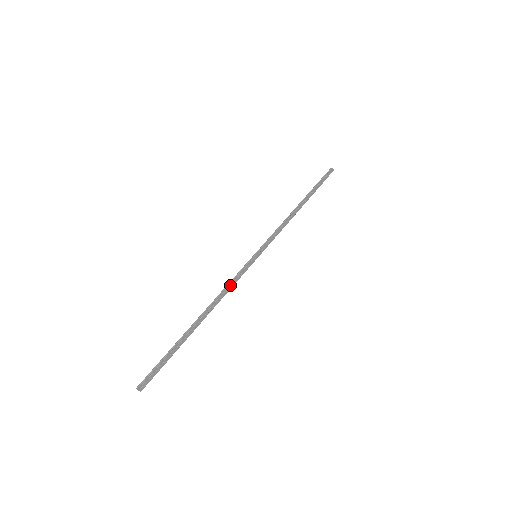
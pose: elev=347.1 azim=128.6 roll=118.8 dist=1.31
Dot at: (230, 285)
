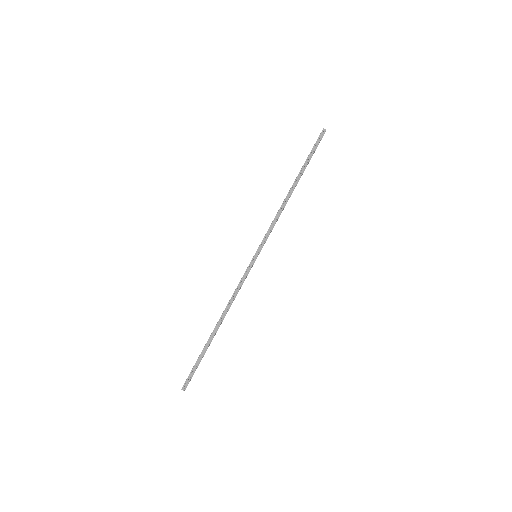
Dot at: (235, 290)
